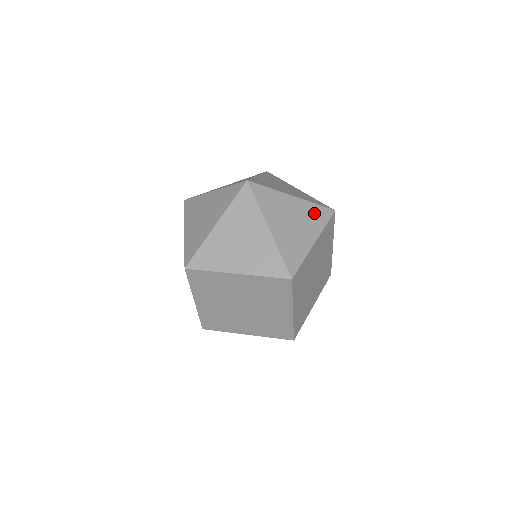
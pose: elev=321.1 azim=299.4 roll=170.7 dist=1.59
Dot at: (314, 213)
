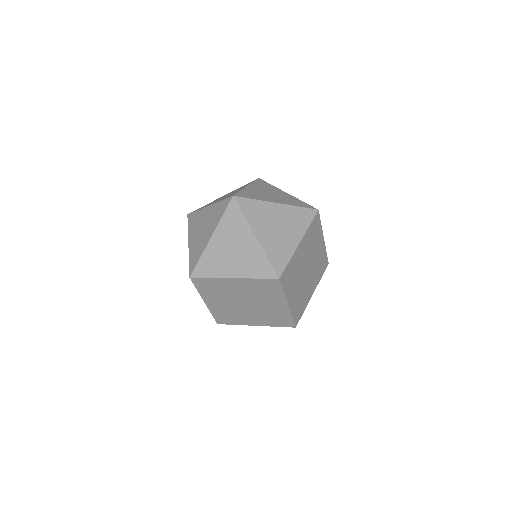
Dot at: (298, 216)
